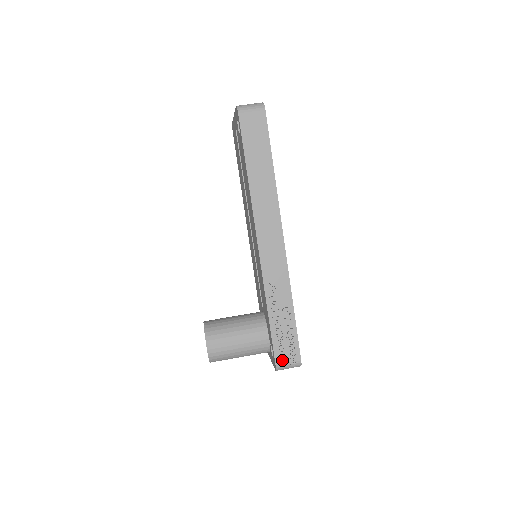
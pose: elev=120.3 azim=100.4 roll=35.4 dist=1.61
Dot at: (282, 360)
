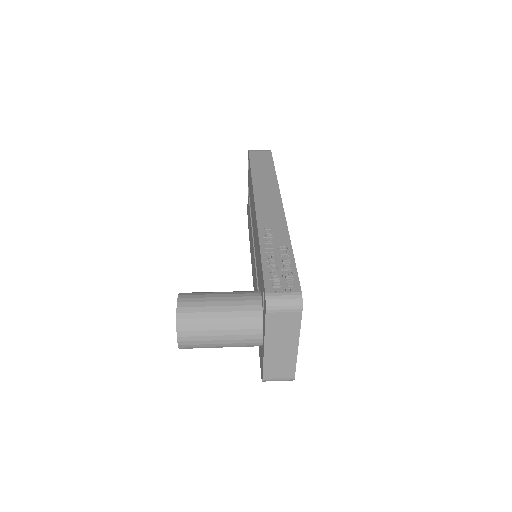
Dot at: (274, 288)
